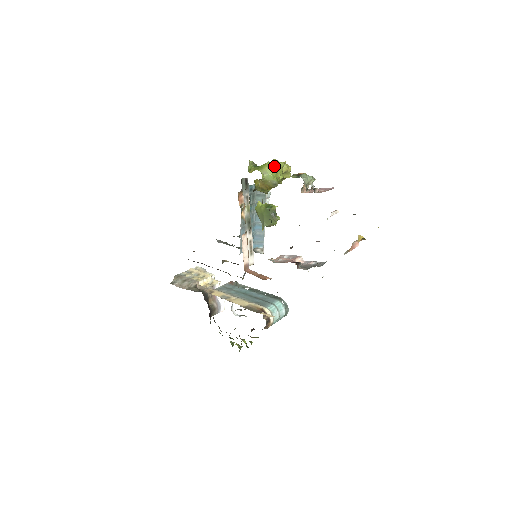
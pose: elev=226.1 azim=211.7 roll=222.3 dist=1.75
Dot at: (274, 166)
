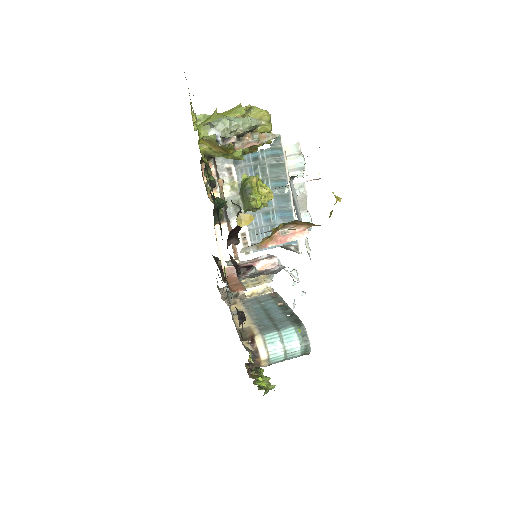
Dot at: (225, 115)
